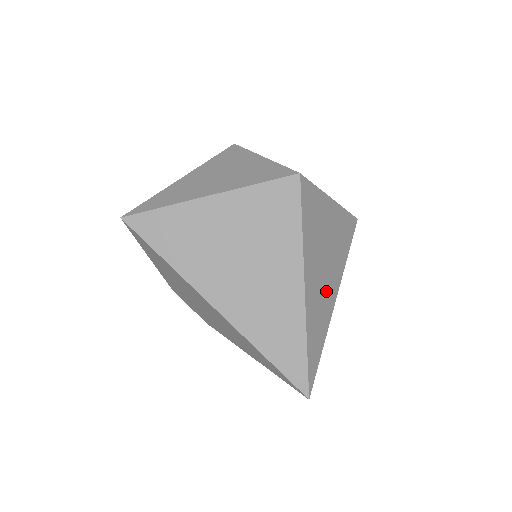
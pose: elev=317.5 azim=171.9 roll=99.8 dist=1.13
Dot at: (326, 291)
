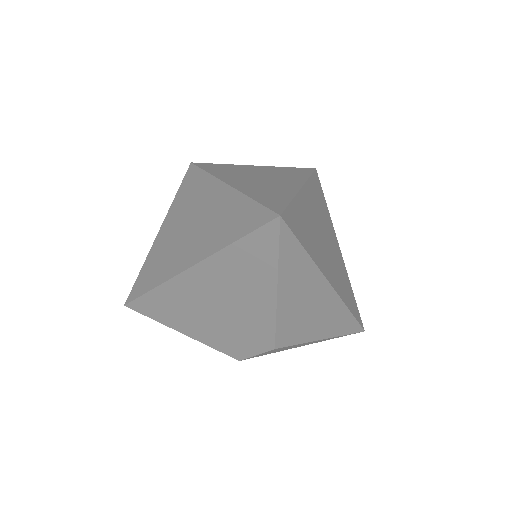
Dot at: (275, 185)
